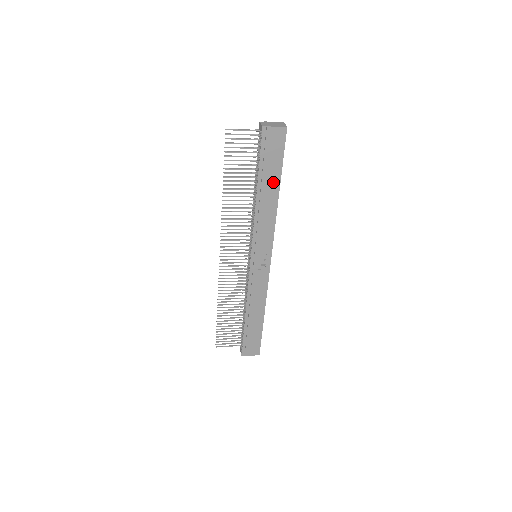
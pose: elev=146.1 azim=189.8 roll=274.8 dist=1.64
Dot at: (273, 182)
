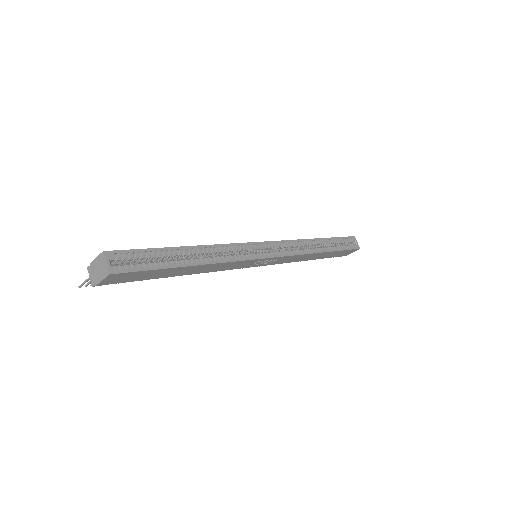
Dot at: (177, 271)
